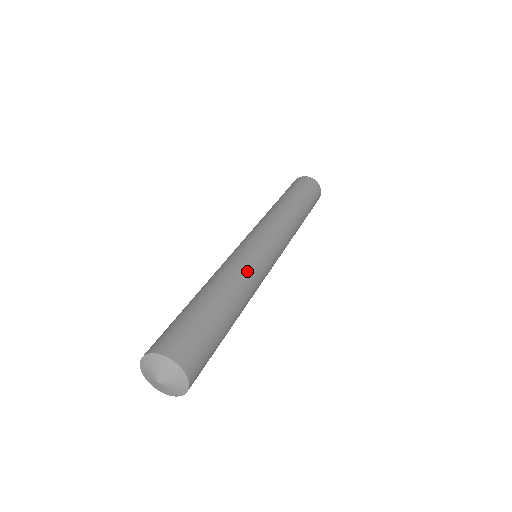
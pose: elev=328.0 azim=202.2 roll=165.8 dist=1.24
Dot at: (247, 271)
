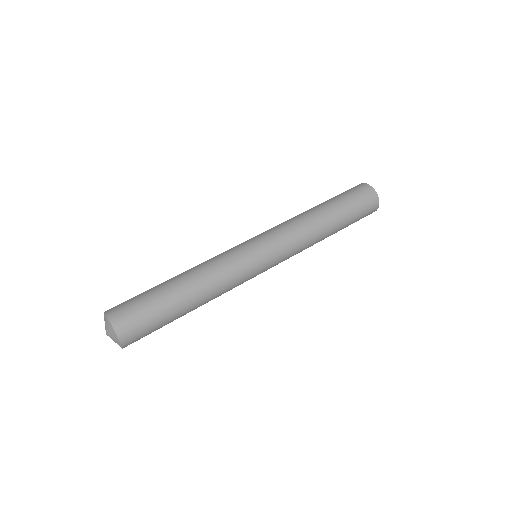
Dot at: (221, 269)
